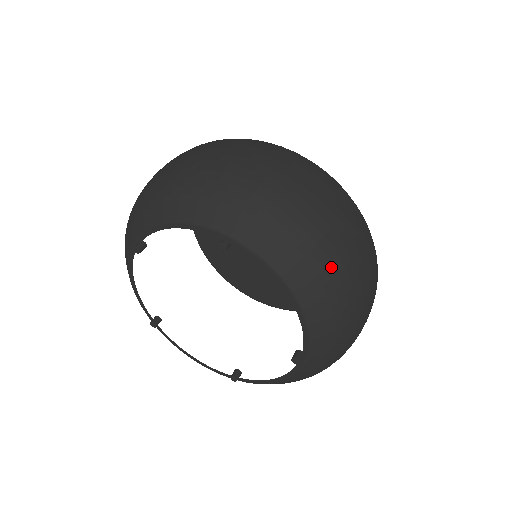
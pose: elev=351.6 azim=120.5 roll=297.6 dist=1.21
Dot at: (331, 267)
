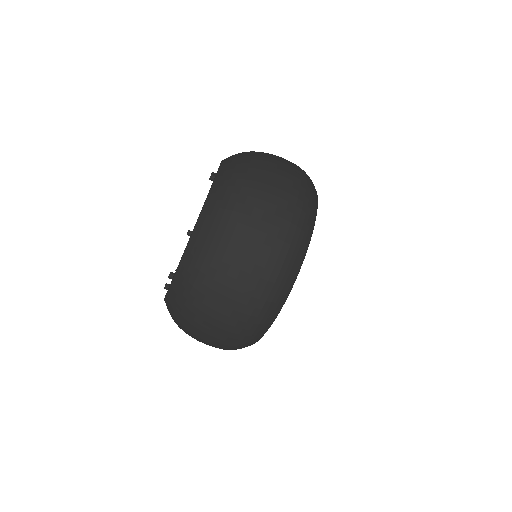
Dot at: (223, 230)
